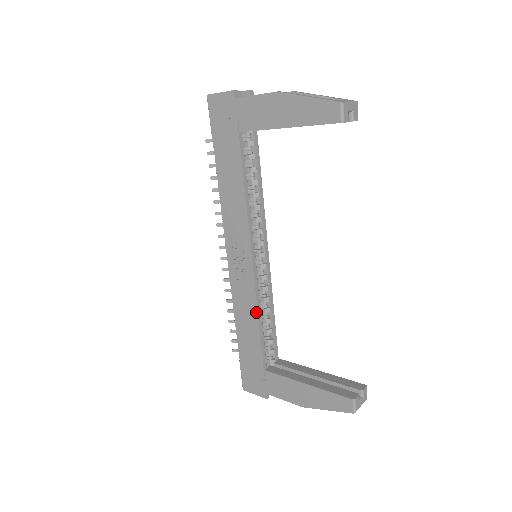
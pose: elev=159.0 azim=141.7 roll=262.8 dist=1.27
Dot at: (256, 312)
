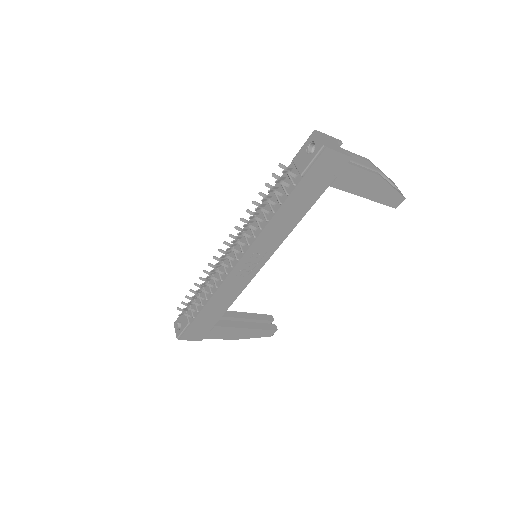
Dot at: (238, 295)
